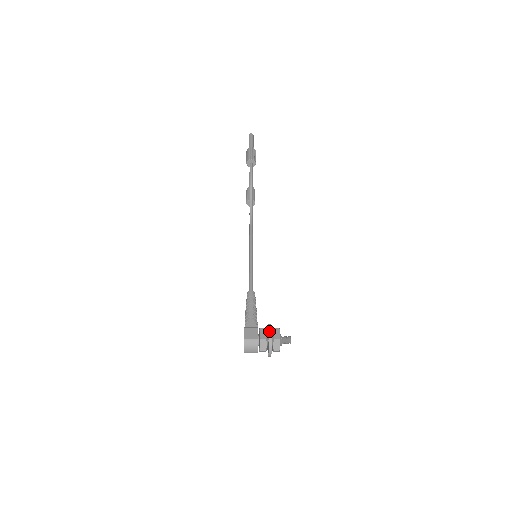
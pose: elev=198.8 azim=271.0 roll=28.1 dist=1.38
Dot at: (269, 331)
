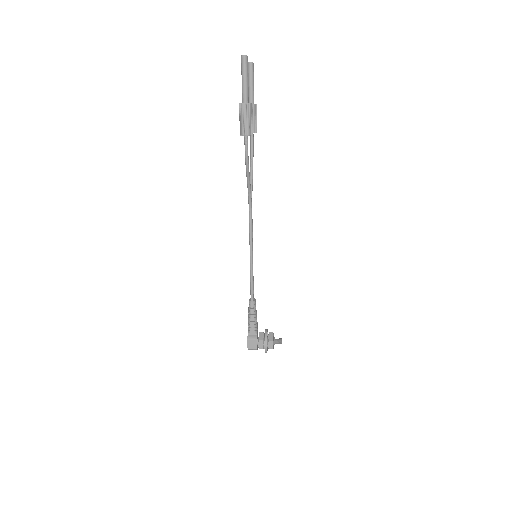
Dot at: (265, 348)
